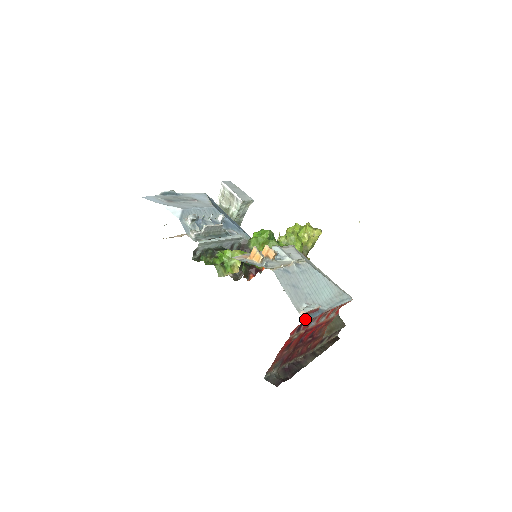
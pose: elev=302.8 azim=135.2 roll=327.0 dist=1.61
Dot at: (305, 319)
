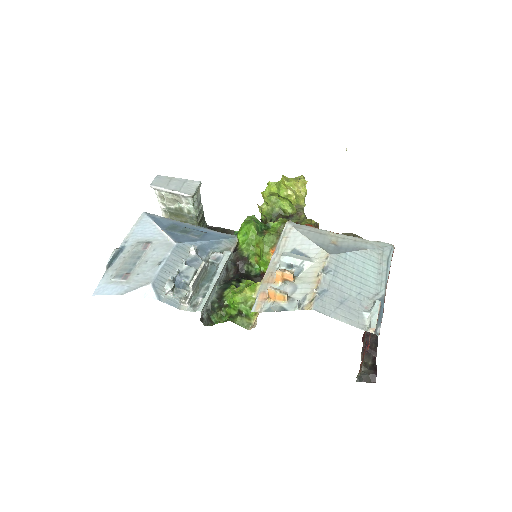
Dot at: (377, 332)
